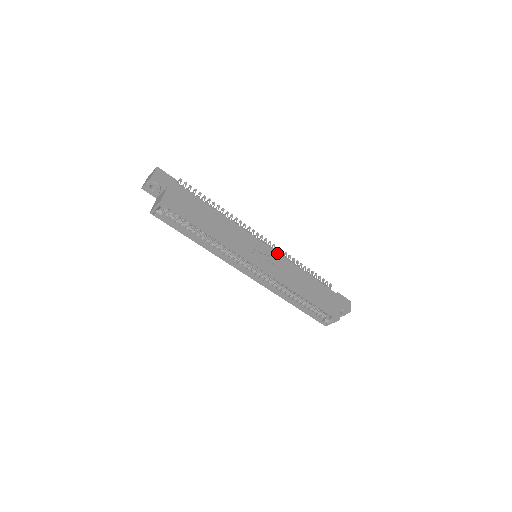
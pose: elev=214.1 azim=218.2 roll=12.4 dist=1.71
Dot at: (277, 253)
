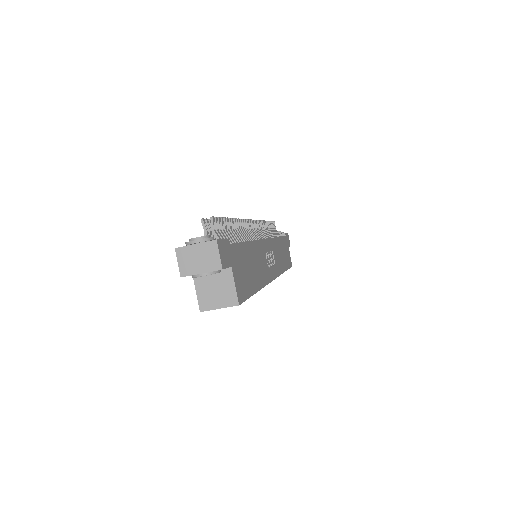
Dot at: (271, 239)
